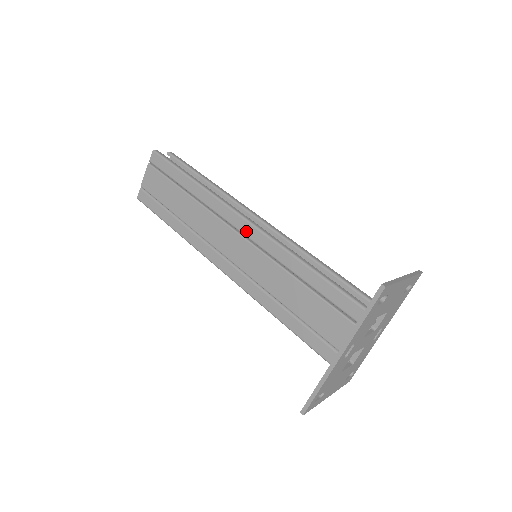
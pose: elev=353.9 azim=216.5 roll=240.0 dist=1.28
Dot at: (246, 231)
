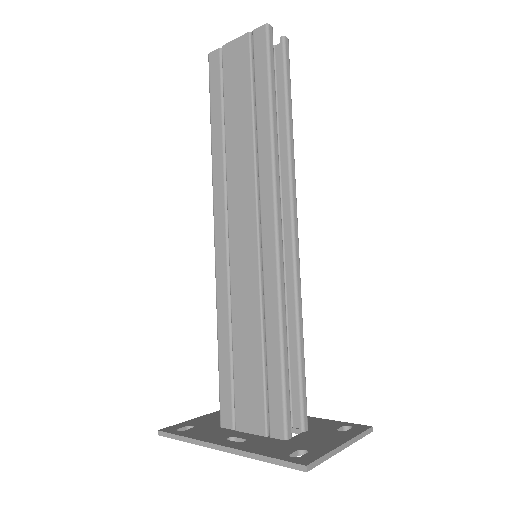
Dot at: (266, 234)
